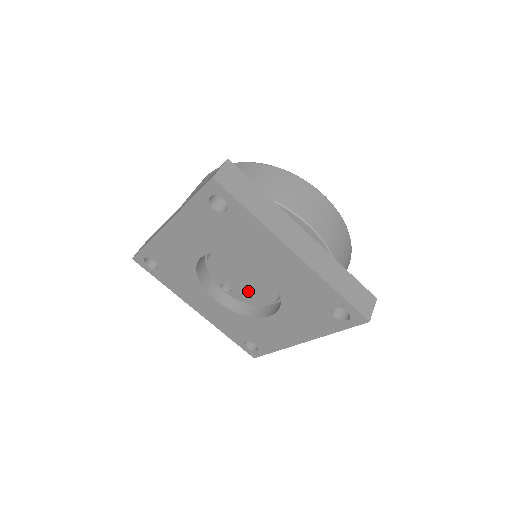
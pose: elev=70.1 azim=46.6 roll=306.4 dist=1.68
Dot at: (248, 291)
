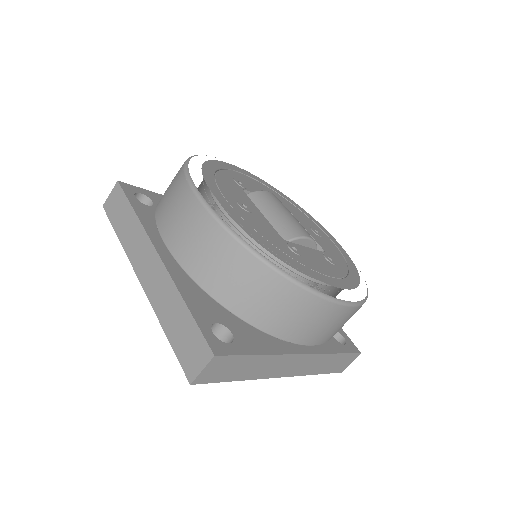
Dot at: occluded
